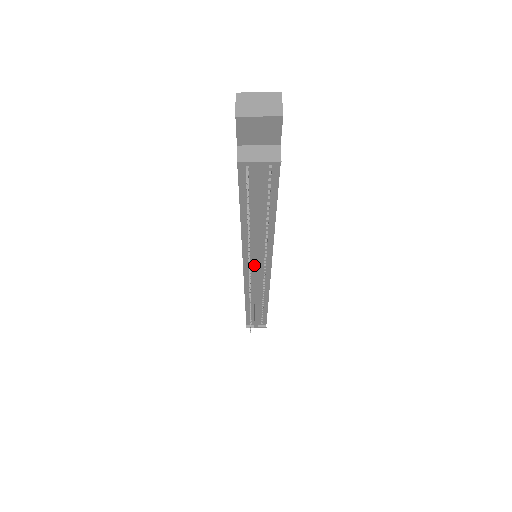
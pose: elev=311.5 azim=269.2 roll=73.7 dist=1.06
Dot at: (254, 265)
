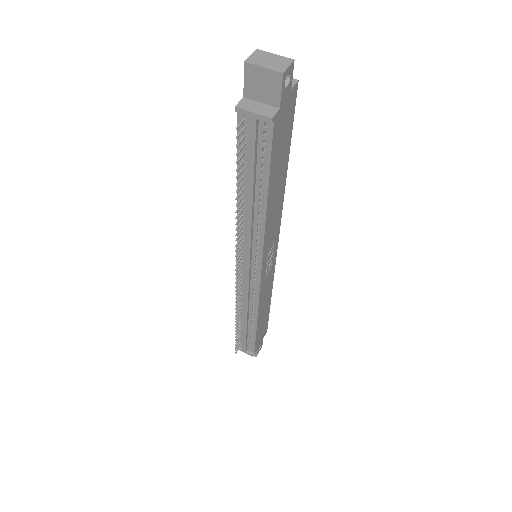
Dot at: (246, 257)
